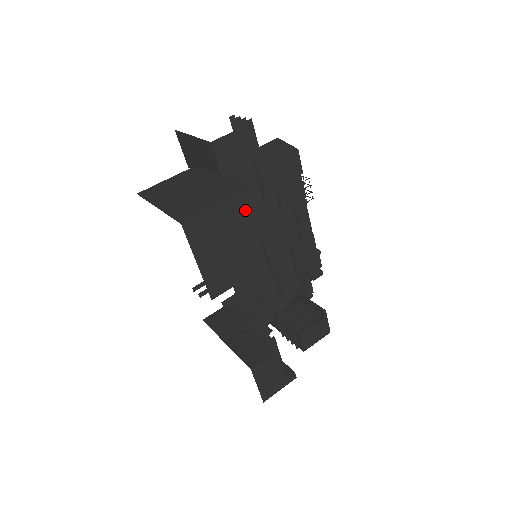
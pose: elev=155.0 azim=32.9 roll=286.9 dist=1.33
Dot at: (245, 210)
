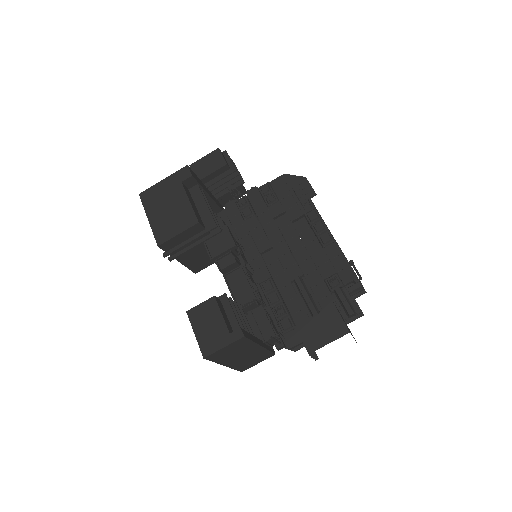
Dot at: (183, 181)
